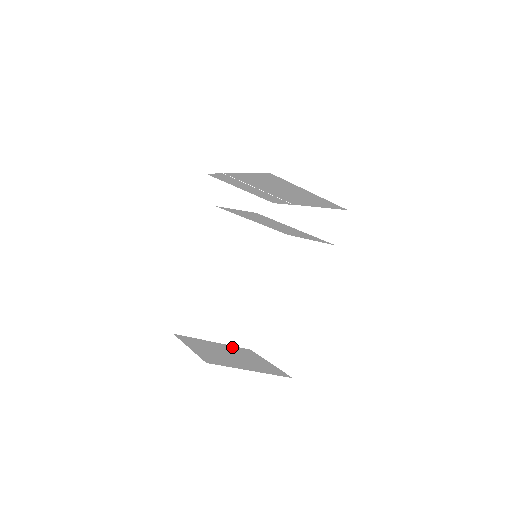
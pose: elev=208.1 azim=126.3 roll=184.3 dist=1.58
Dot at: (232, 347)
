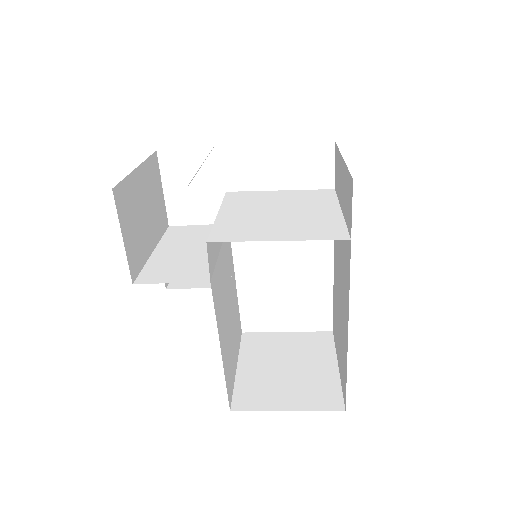
Dot at: (247, 352)
